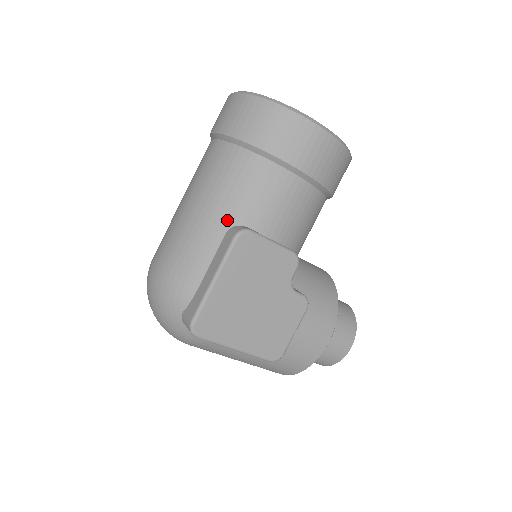
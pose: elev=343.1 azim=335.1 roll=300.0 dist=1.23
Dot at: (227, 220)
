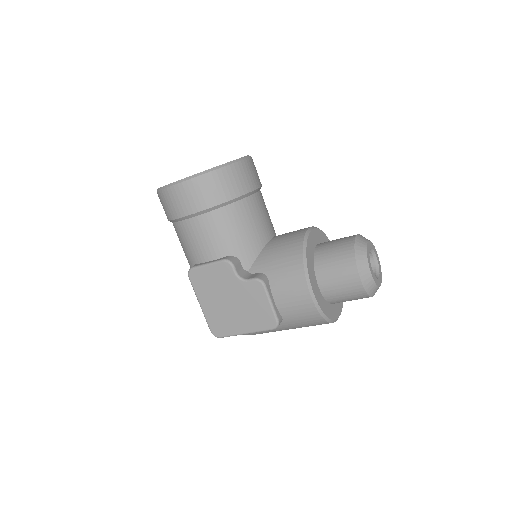
Dot at: (191, 266)
